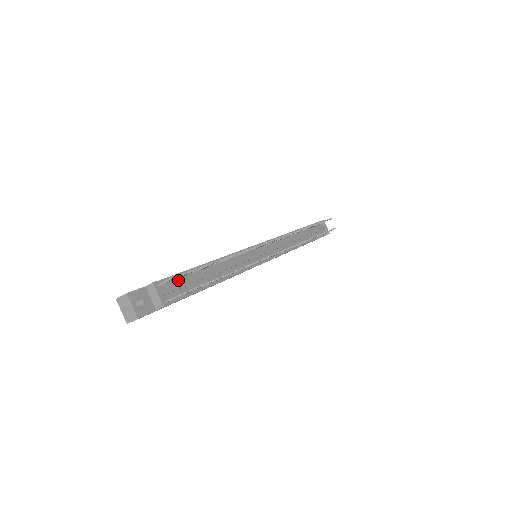
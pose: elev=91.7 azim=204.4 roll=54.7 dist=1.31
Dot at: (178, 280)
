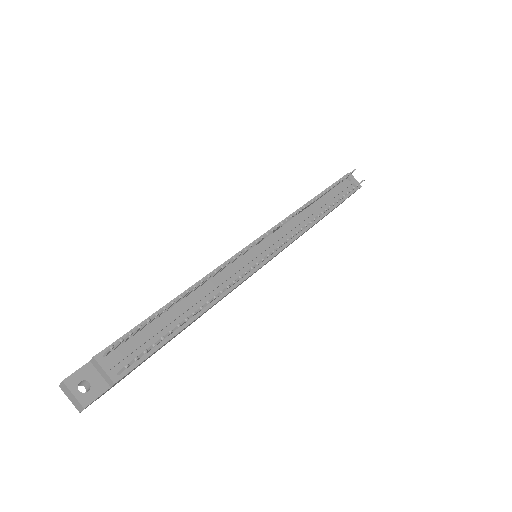
Dot at: (134, 337)
